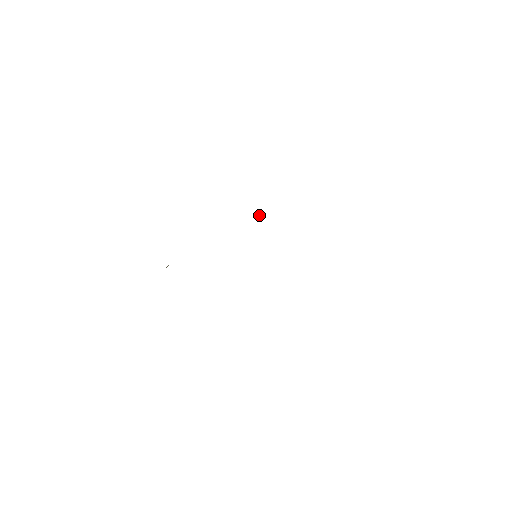
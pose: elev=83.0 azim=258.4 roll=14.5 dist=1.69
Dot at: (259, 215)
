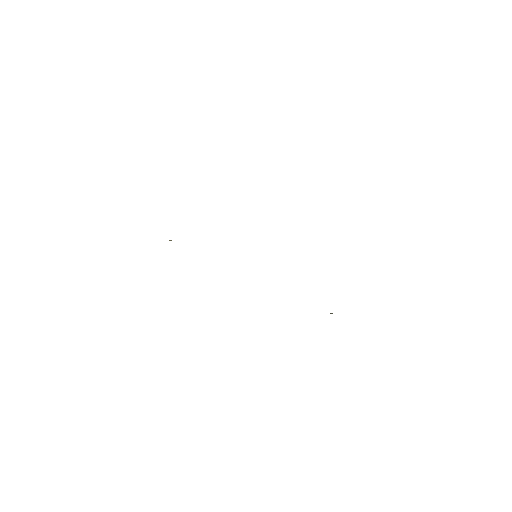
Dot at: occluded
